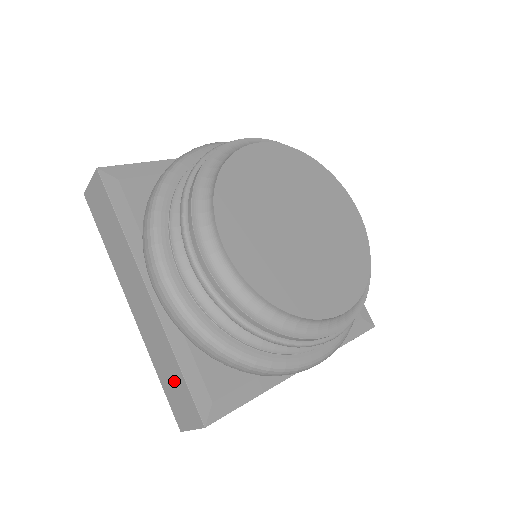
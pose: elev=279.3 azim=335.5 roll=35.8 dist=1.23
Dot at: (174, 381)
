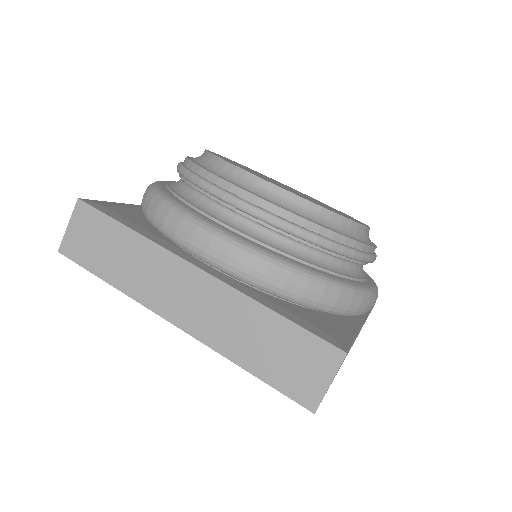
Dot at: (277, 345)
